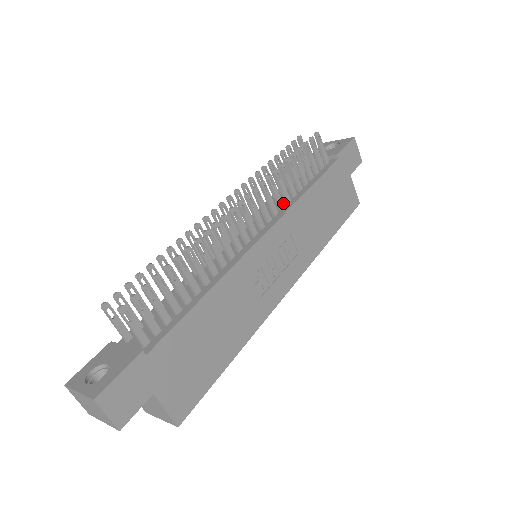
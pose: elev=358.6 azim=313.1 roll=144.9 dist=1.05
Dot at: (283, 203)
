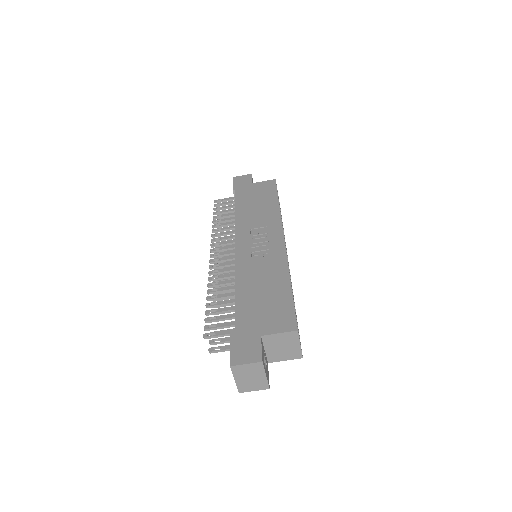
Dot at: (234, 231)
